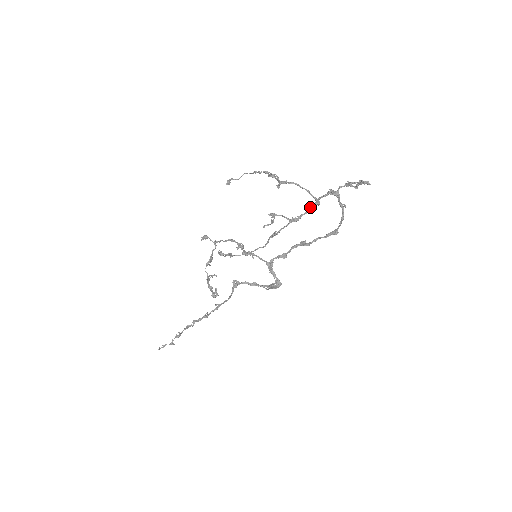
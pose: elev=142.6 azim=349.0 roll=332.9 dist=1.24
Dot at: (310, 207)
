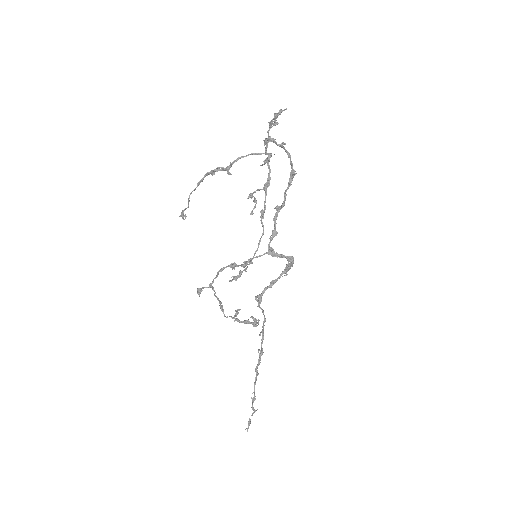
Dot at: (268, 163)
